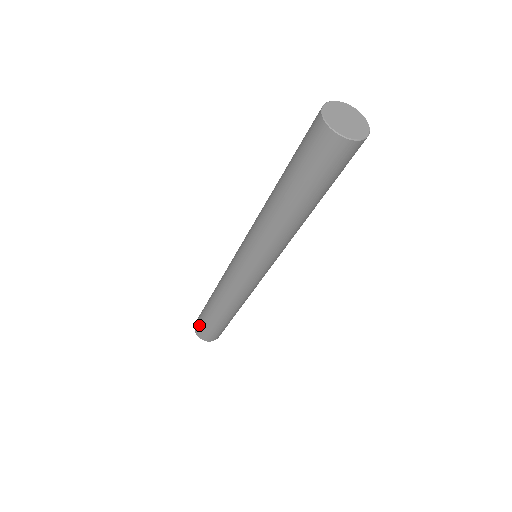
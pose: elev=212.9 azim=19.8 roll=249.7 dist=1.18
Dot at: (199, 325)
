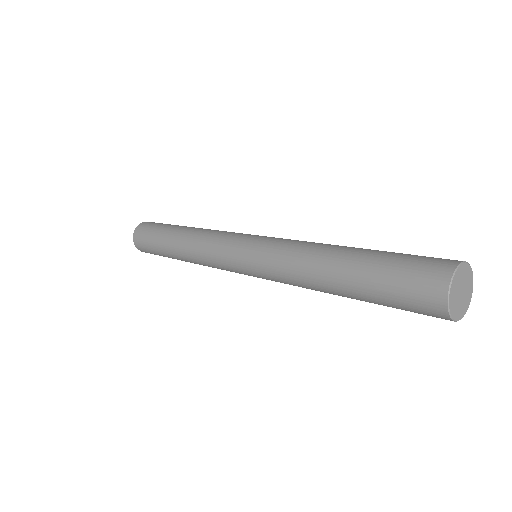
Dot at: occluded
